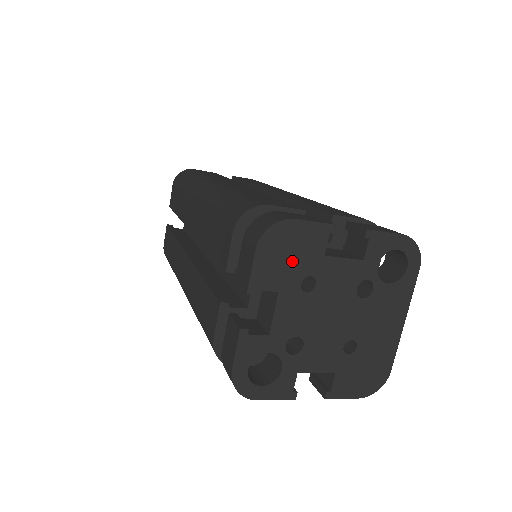
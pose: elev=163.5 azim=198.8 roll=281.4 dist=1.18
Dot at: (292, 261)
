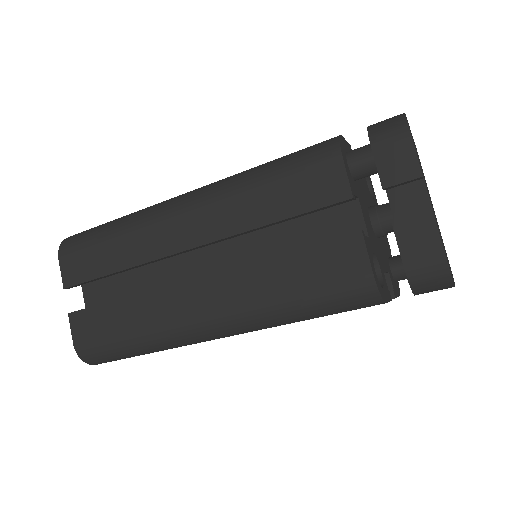
Dot at: occluded
